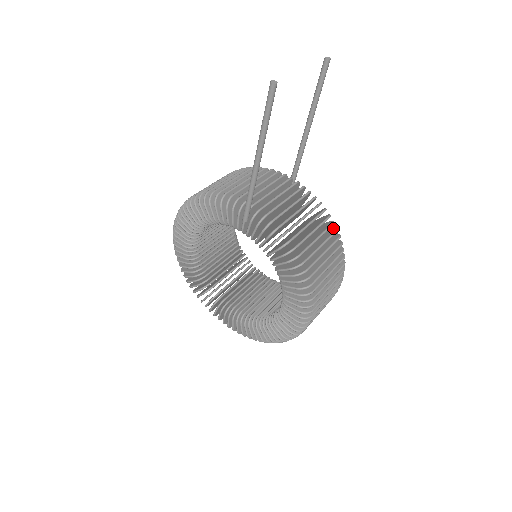
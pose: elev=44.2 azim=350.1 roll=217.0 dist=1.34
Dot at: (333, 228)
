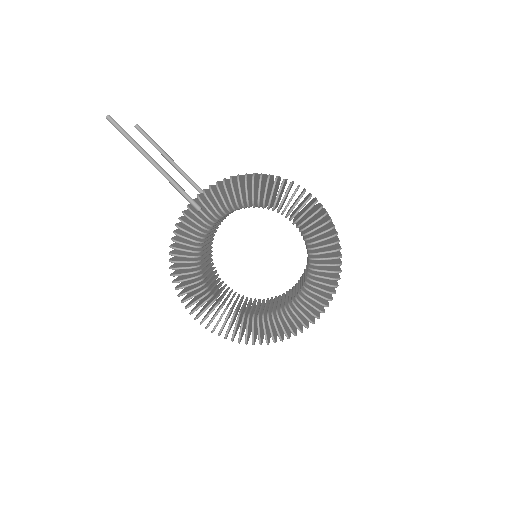
Dot at: occluded
